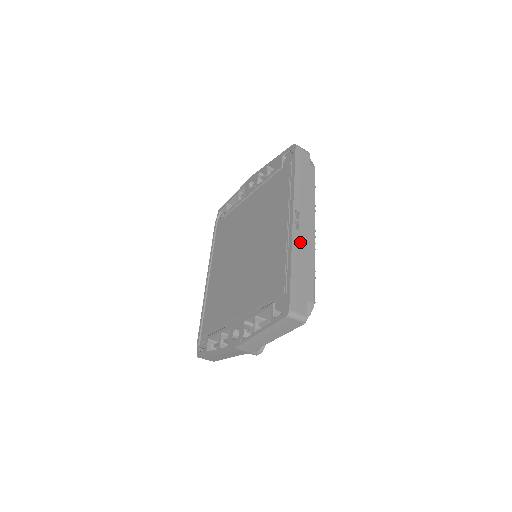
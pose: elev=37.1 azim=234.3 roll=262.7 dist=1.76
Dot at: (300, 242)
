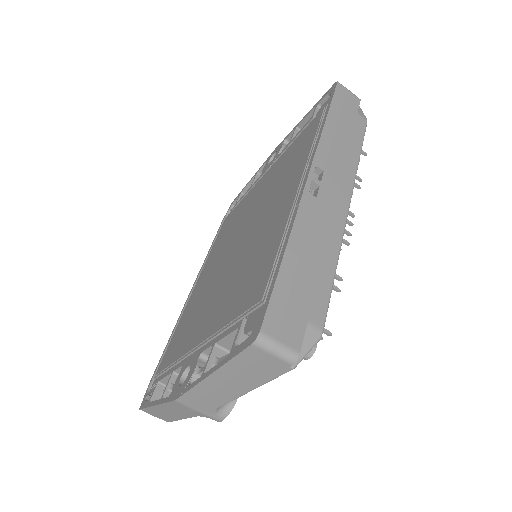
Dot at: (314, 216)
